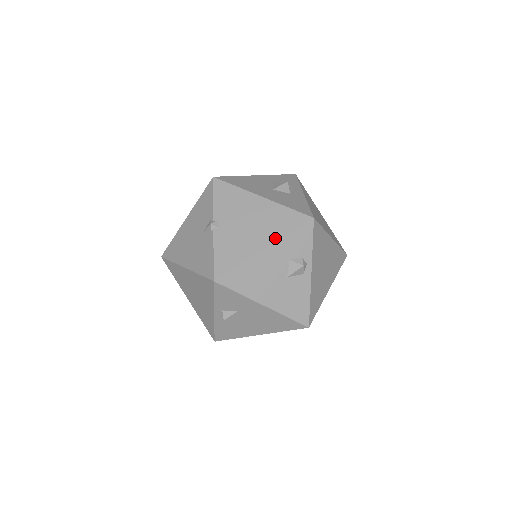
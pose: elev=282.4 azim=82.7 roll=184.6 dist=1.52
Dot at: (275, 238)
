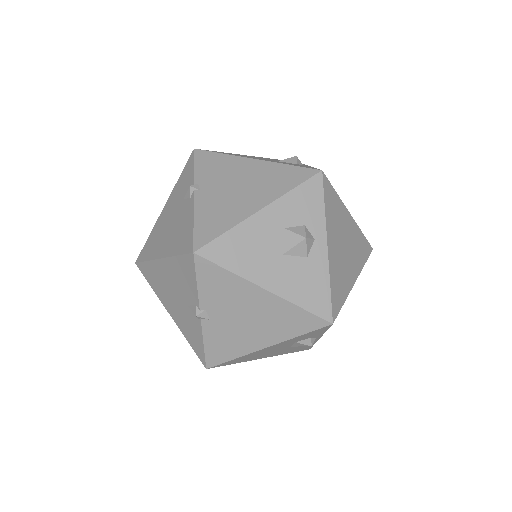
Dot at: (280, 339)
